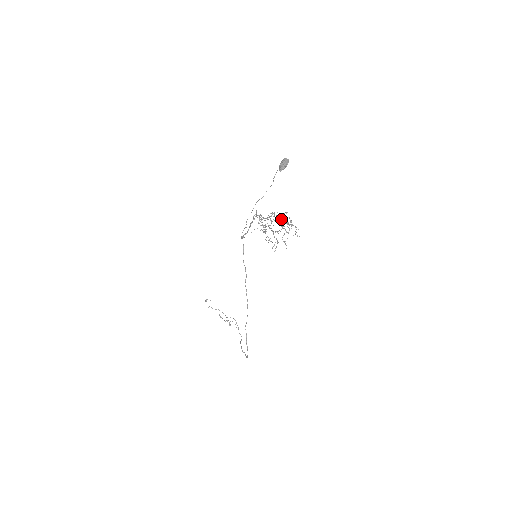
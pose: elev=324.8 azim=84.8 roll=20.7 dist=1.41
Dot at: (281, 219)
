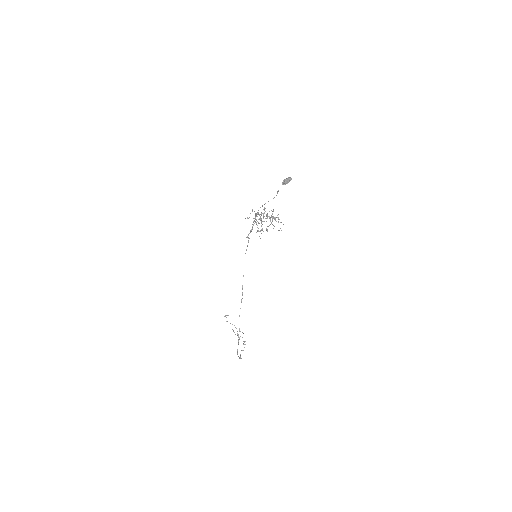
Dot at: (272, 217)
